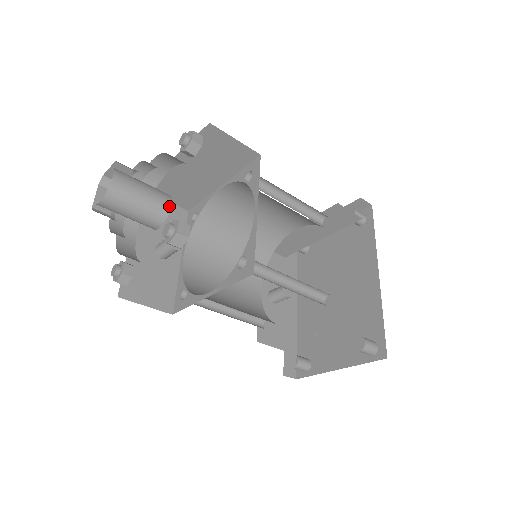
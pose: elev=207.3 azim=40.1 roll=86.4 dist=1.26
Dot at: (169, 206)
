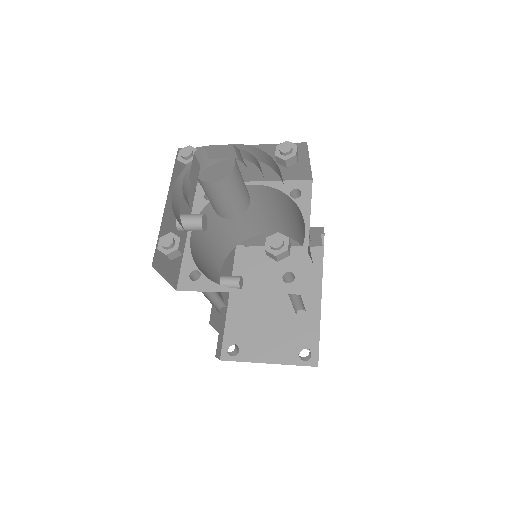
Dot at: (249, 203)
